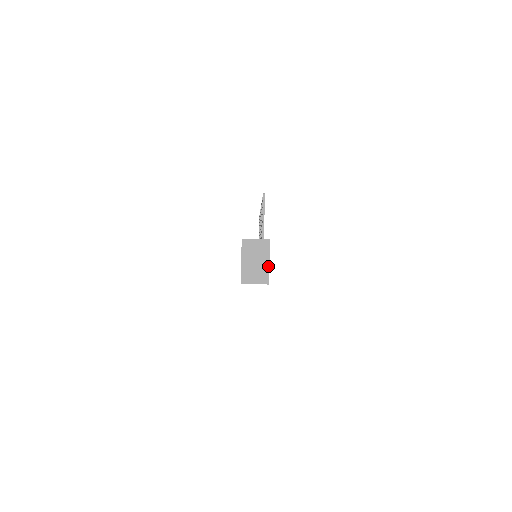
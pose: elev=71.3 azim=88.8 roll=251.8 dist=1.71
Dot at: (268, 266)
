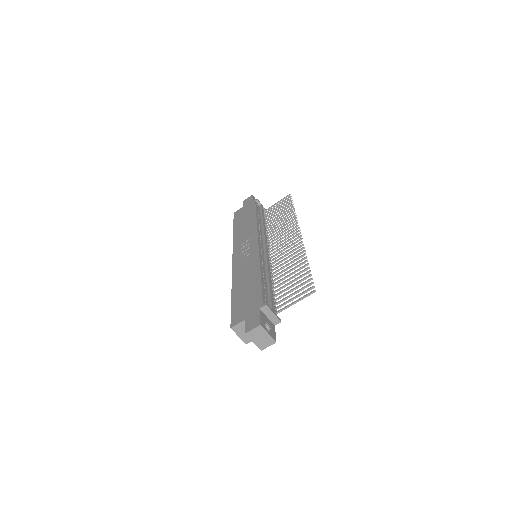
Dot at: (261, 349)
